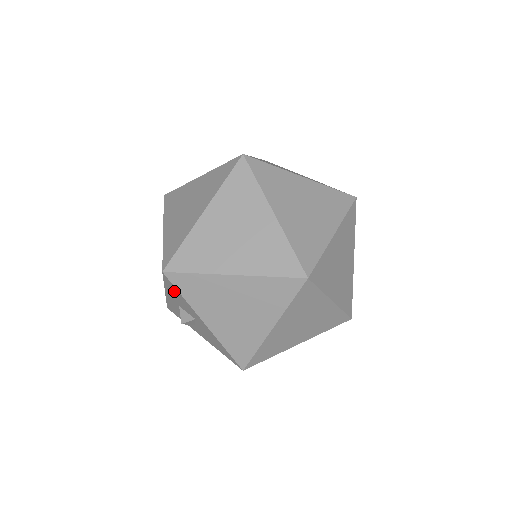
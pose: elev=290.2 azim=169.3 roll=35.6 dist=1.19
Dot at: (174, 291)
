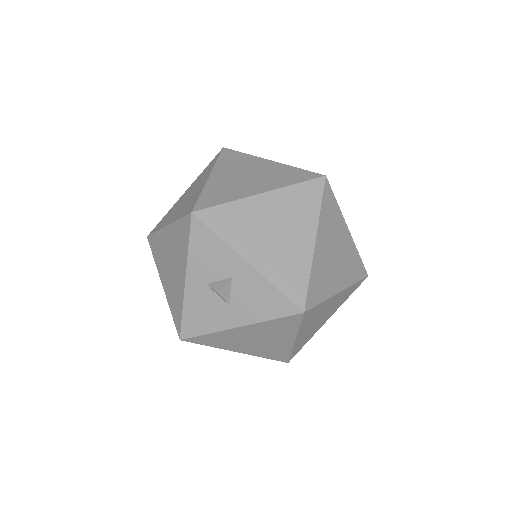
Dot at: (204, 243)
